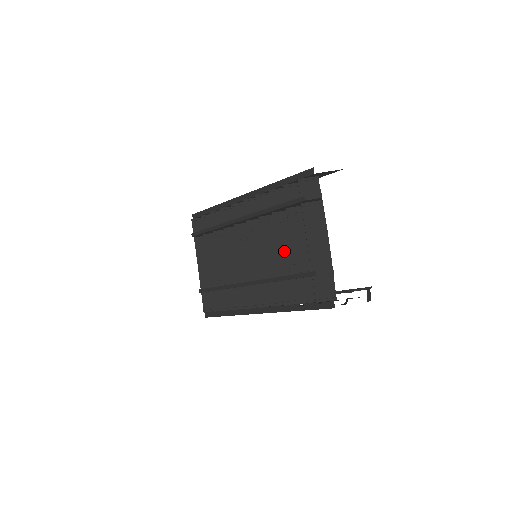
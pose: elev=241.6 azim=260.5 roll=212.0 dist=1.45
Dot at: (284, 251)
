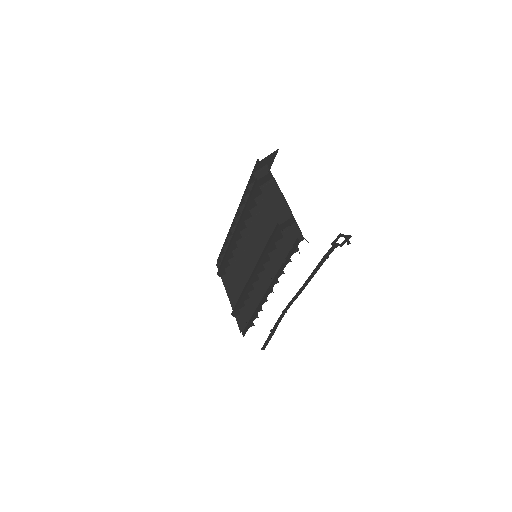
Dot at: (265, 232)
